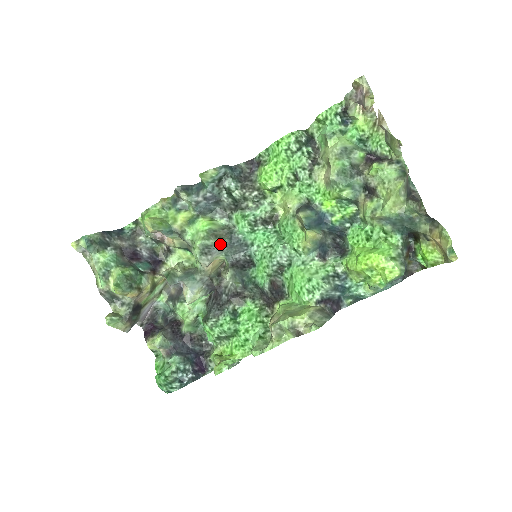
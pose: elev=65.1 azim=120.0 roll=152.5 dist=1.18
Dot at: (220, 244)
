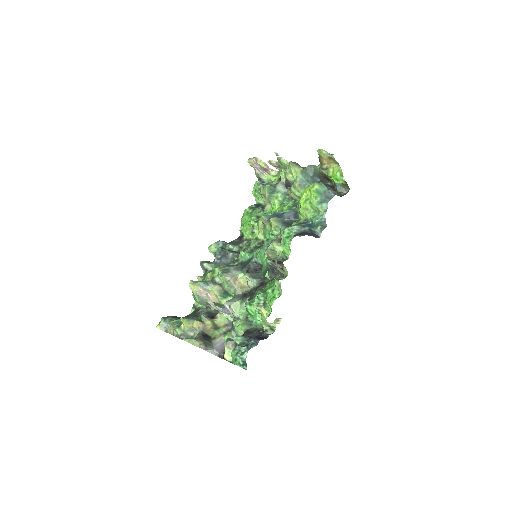
Dot at: (235, 267)
